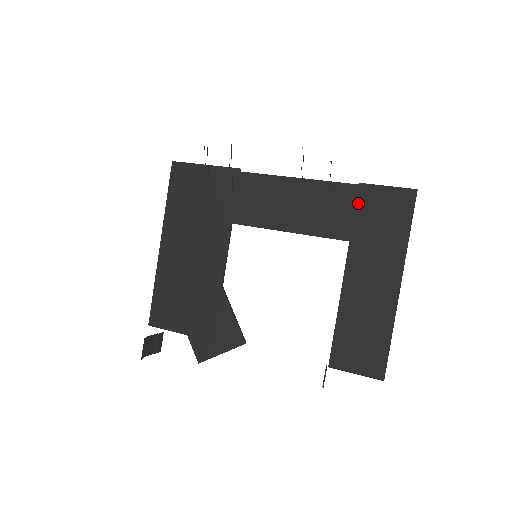
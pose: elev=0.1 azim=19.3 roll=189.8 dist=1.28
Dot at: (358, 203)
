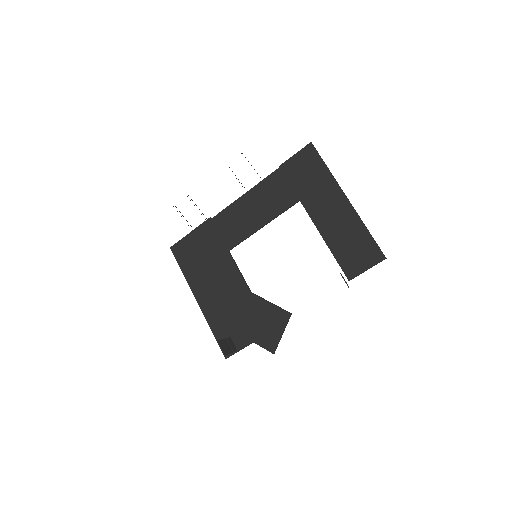
Dot at: (287, 177)
